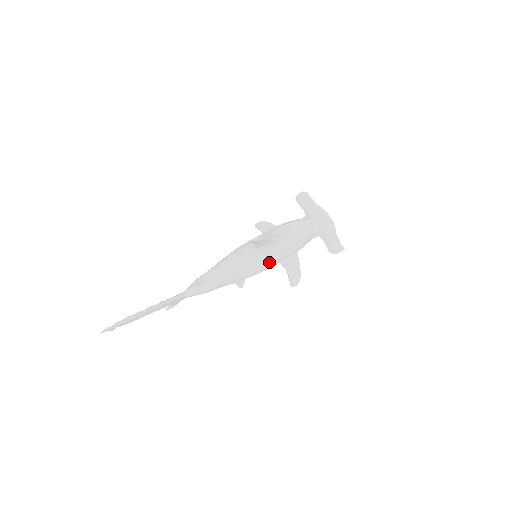
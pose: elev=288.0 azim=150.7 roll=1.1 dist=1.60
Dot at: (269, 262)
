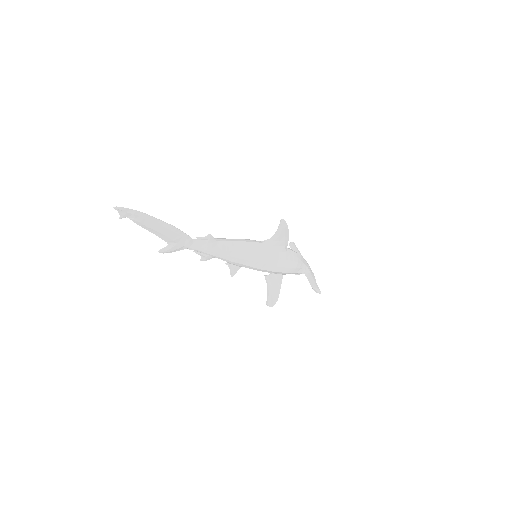
Dot at: (270, 262)
